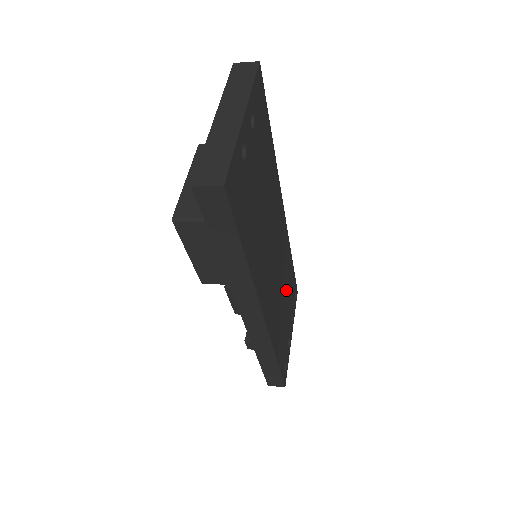
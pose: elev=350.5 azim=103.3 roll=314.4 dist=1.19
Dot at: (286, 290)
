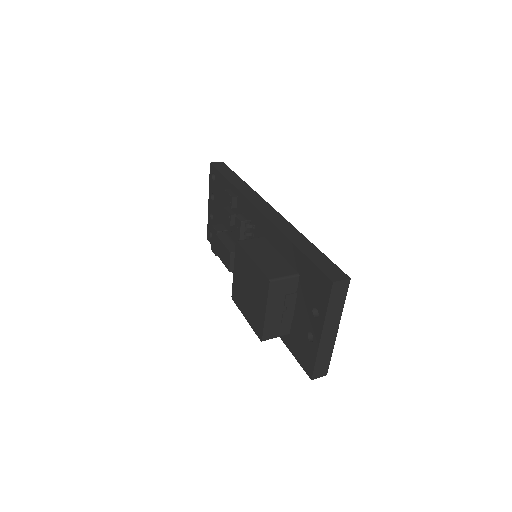
Dot at: occluded
